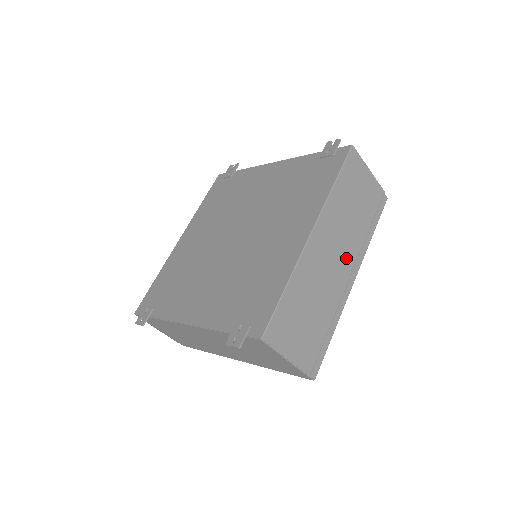
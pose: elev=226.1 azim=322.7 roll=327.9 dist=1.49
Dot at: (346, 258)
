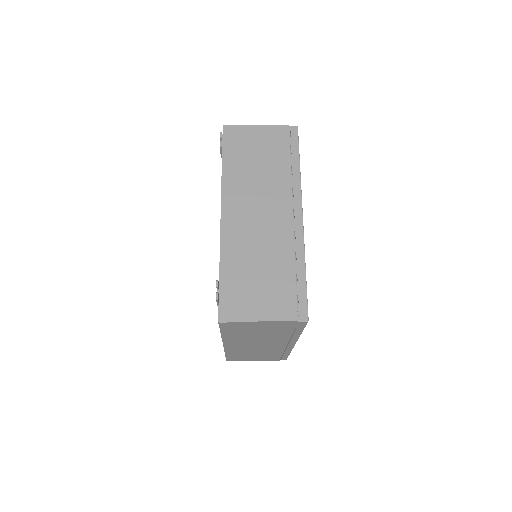
Dot at: (273, 343)
